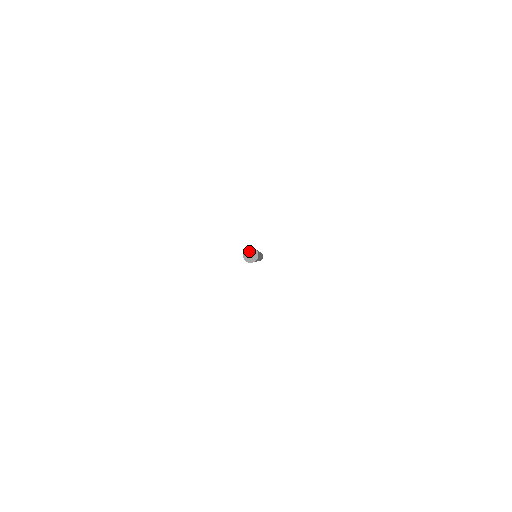
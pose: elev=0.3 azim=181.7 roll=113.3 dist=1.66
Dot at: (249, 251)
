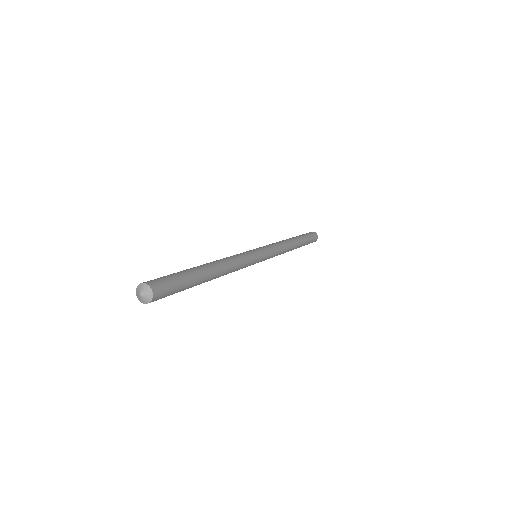
Dot at: (141, 289)
